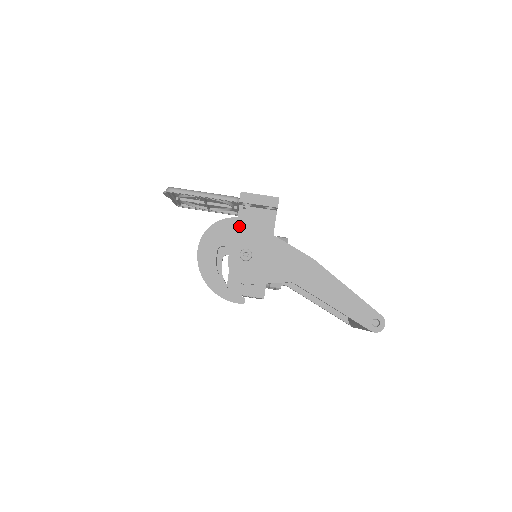
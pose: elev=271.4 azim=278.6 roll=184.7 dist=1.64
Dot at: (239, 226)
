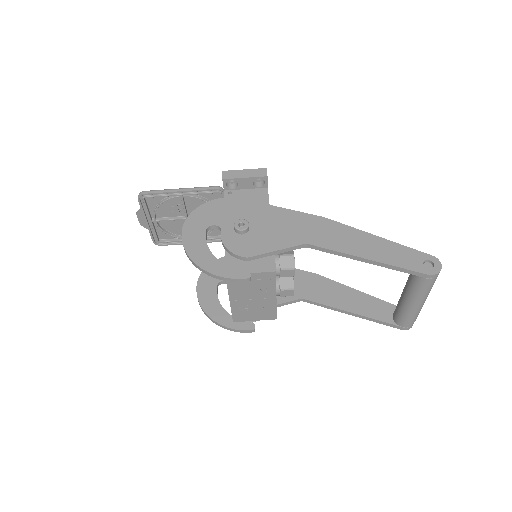
Dot at: (227, 204)
